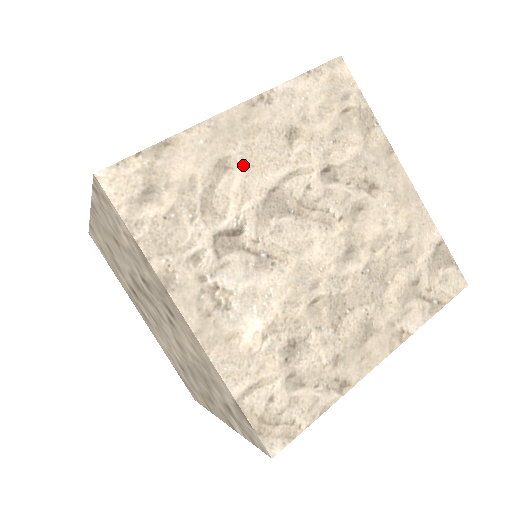
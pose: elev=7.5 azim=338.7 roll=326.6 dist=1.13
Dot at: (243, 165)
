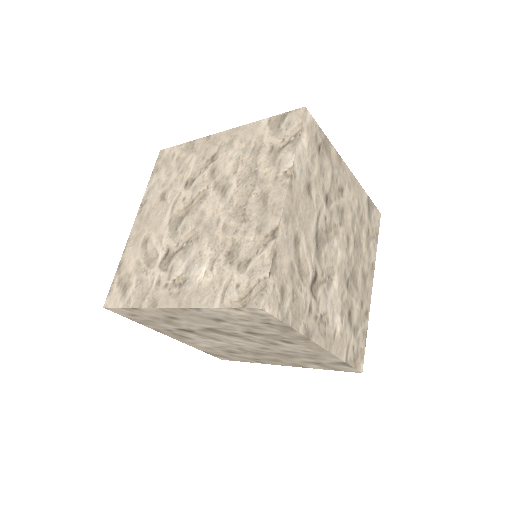
Dot at: (303, 233)
